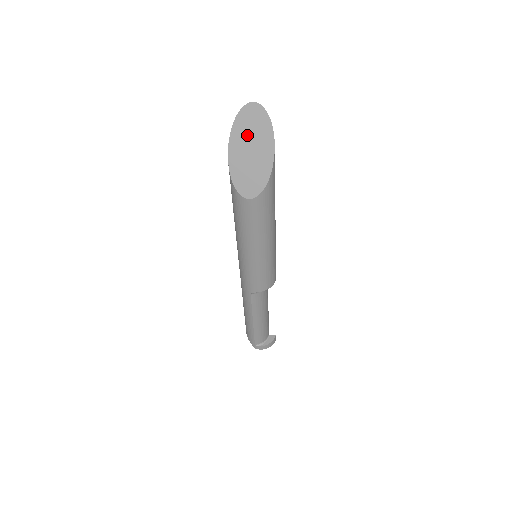
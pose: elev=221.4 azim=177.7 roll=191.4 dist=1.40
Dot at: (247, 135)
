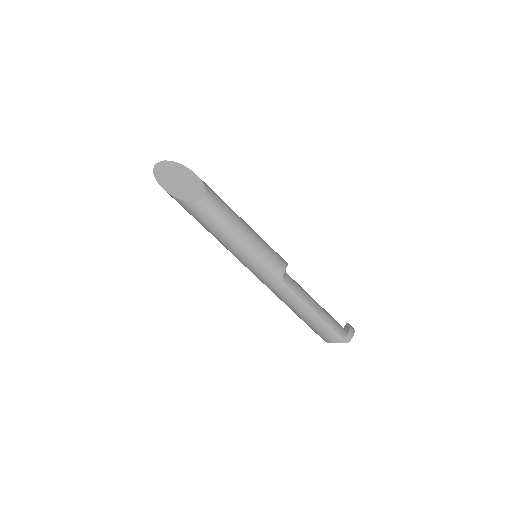
Dot at: (168, 177)
